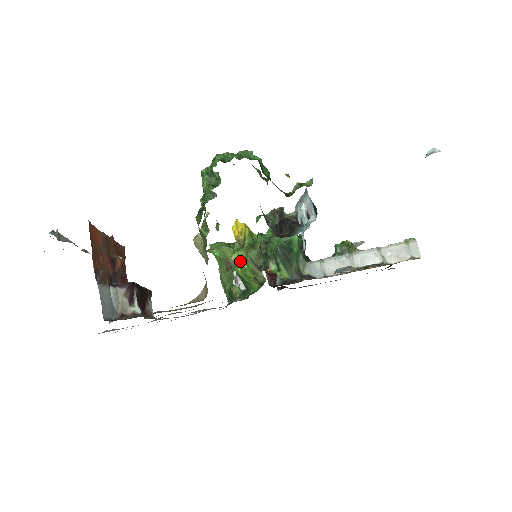
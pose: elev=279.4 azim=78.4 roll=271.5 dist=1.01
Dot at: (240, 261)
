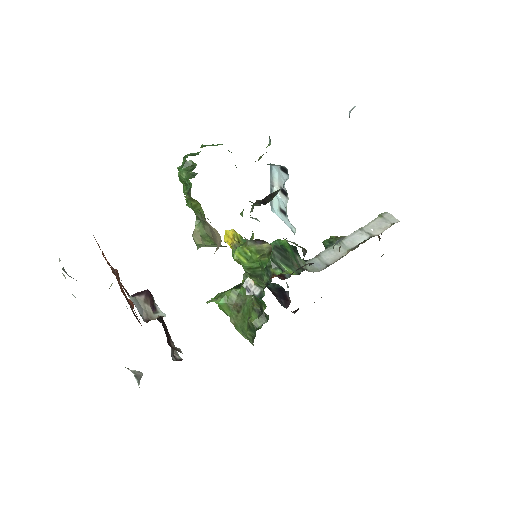
Dot at: (243, 253)
